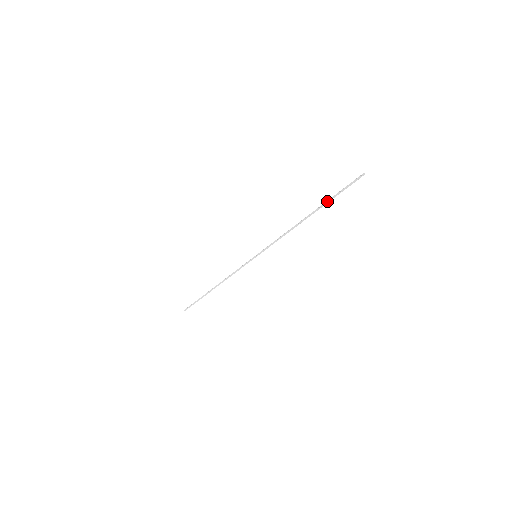
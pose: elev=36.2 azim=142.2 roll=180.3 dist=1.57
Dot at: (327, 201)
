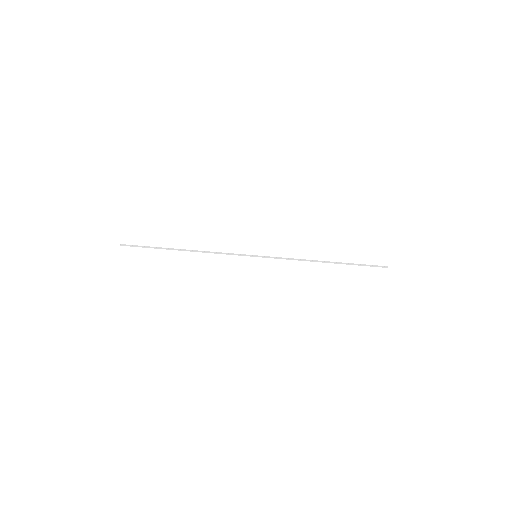
Dot at: (350, 263)
